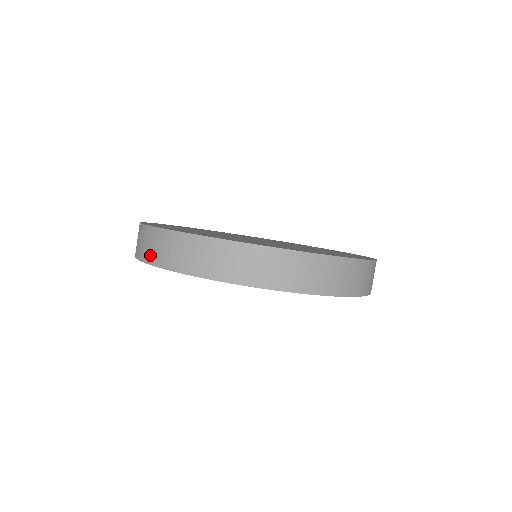
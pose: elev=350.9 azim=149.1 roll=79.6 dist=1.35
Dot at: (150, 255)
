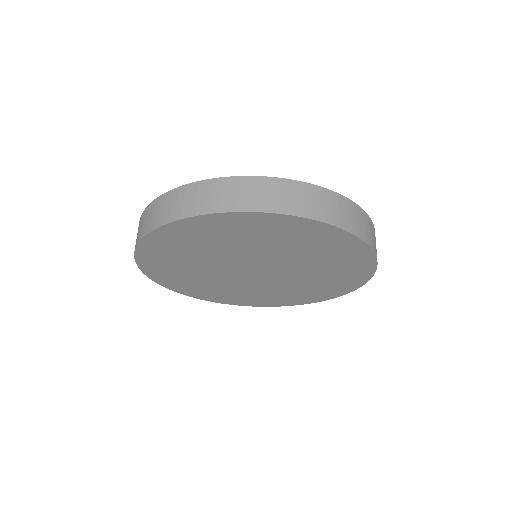
Dot at: (203, 206)
